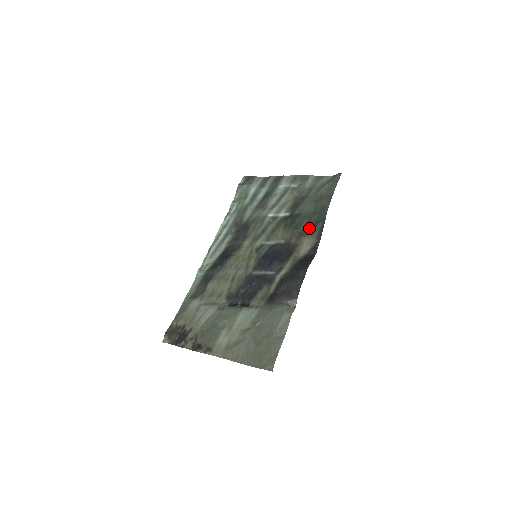
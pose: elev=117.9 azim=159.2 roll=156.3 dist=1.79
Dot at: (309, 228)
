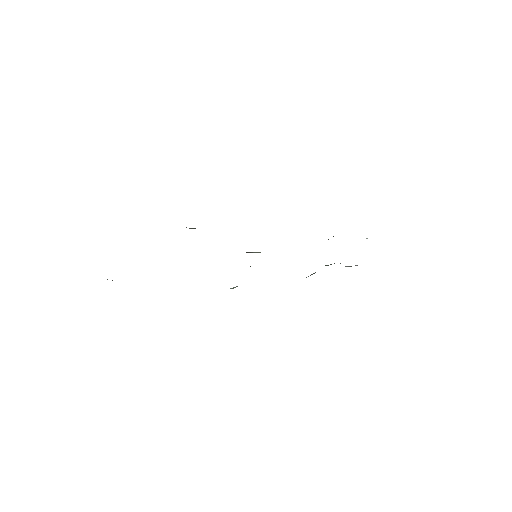
Dot at: occluded
